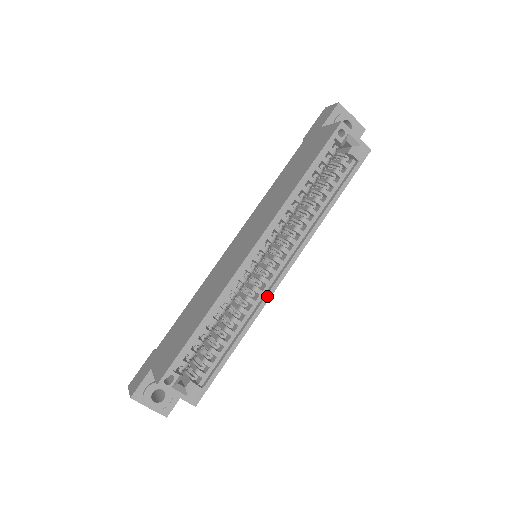
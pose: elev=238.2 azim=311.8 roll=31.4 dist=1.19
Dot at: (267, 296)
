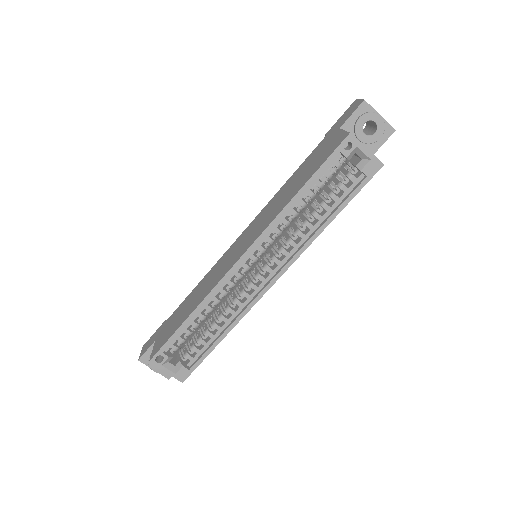
Dot at: (253, 301)
